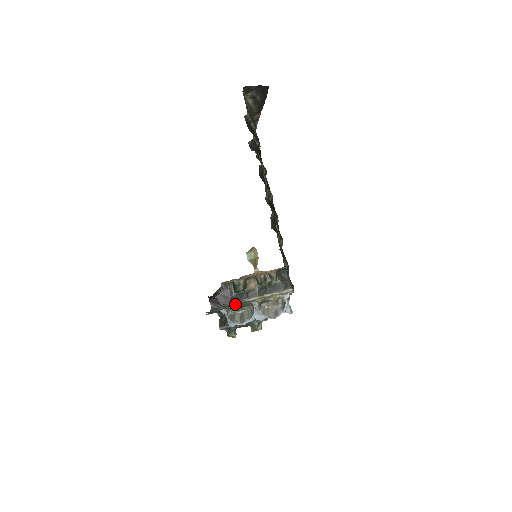
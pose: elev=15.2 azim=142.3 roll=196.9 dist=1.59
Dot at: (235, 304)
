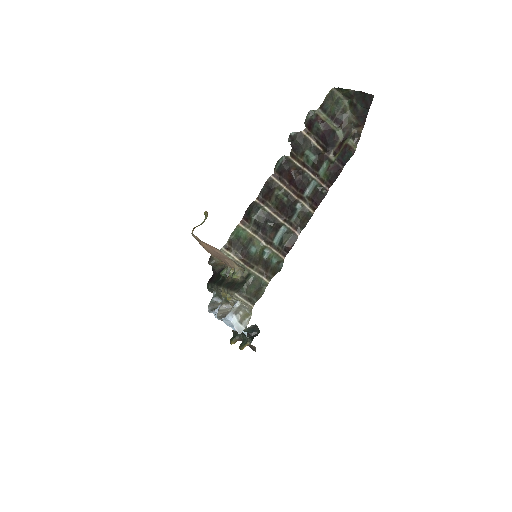
Dot at: (215, 287)
